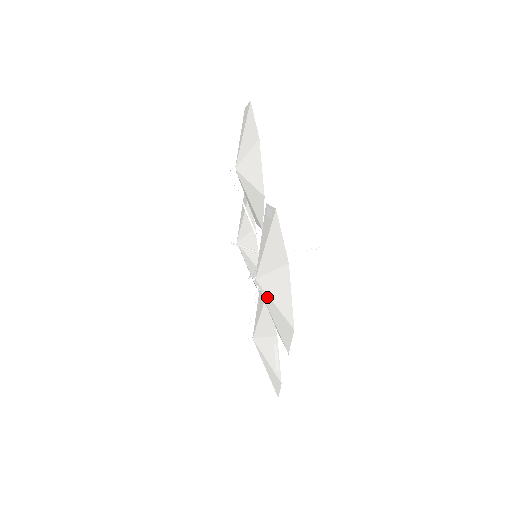
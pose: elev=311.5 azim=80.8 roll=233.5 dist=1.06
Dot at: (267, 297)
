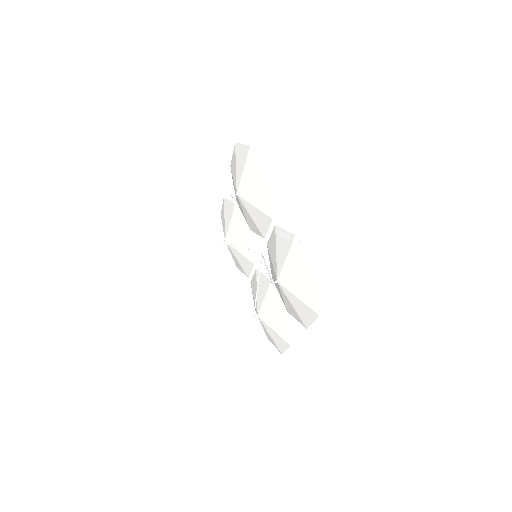
Dot at: (290, 294)
